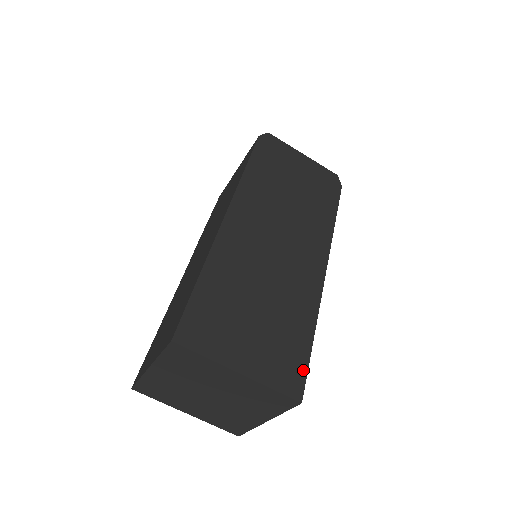
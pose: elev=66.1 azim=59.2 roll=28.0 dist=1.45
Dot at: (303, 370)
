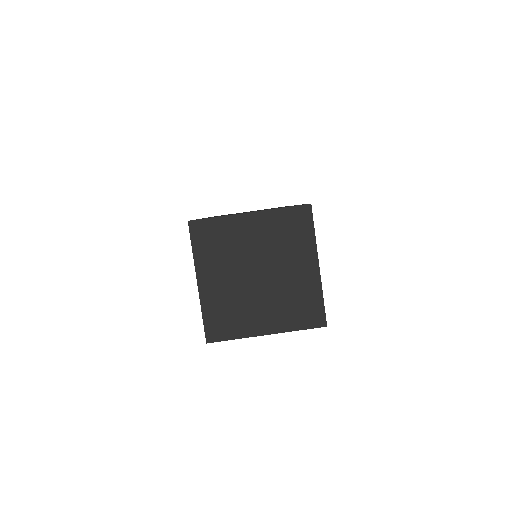
Dot at: occluded
